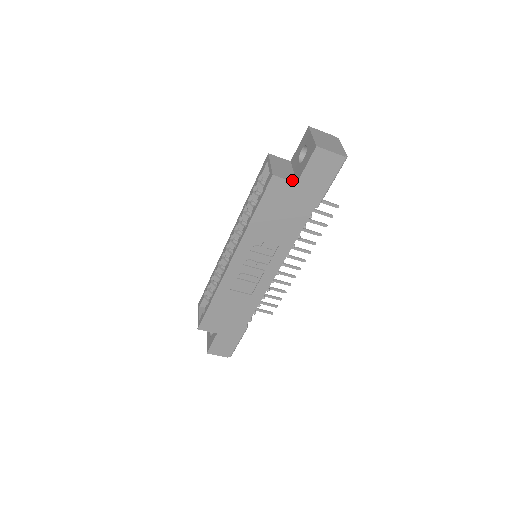
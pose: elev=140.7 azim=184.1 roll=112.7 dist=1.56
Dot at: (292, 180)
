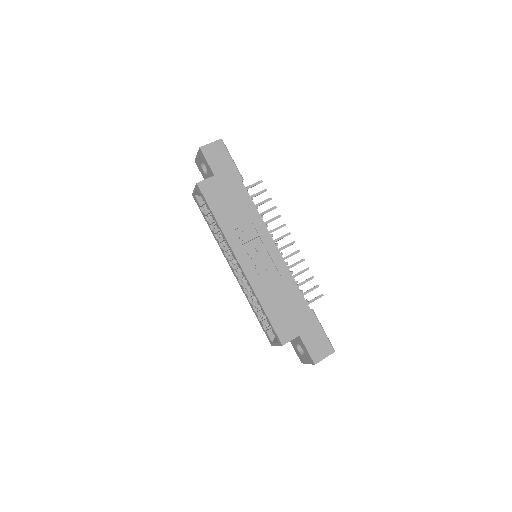
Dot at: (211, 177)
